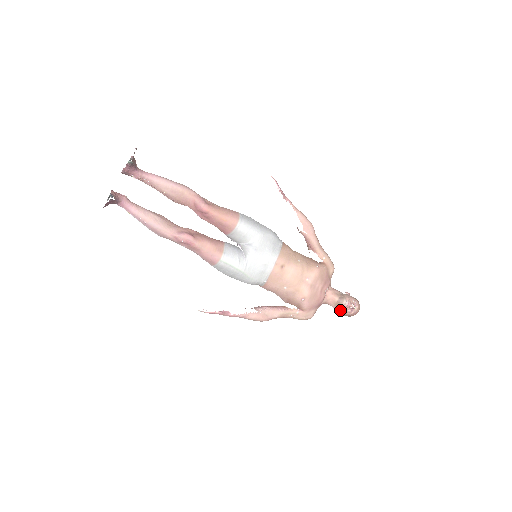
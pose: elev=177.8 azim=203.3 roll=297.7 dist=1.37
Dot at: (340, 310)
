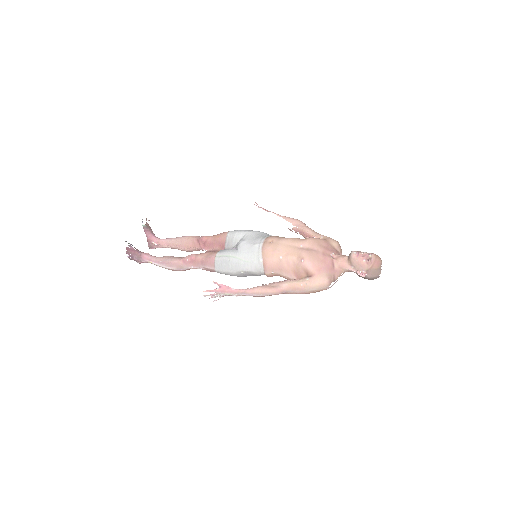
Dot at: (356, 266)
